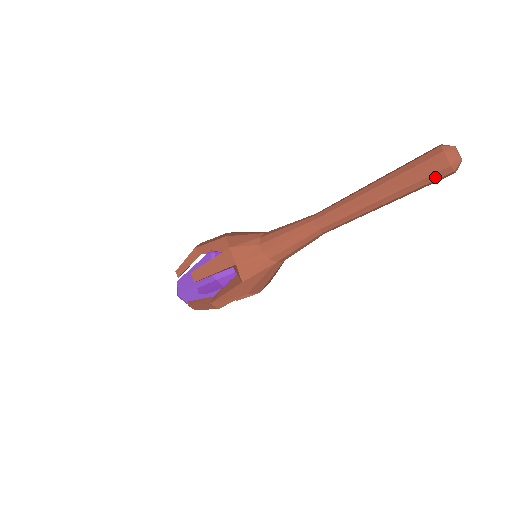
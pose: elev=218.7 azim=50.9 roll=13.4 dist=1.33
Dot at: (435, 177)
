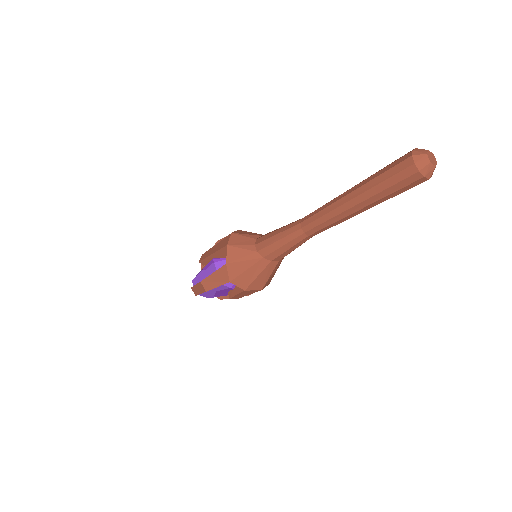
Dot at: (401, 176)
